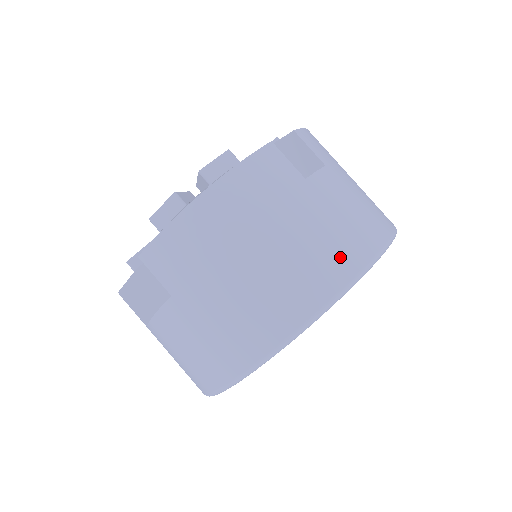
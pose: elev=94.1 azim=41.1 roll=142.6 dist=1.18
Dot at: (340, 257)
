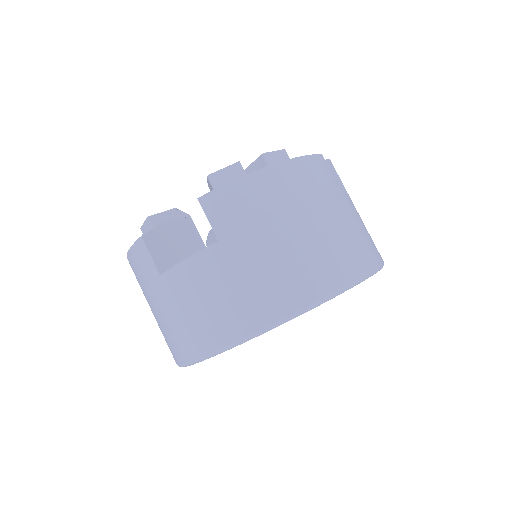
Dot at: (362, 253)
